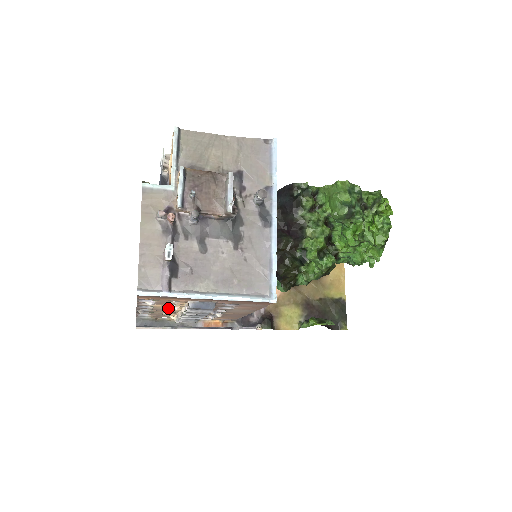
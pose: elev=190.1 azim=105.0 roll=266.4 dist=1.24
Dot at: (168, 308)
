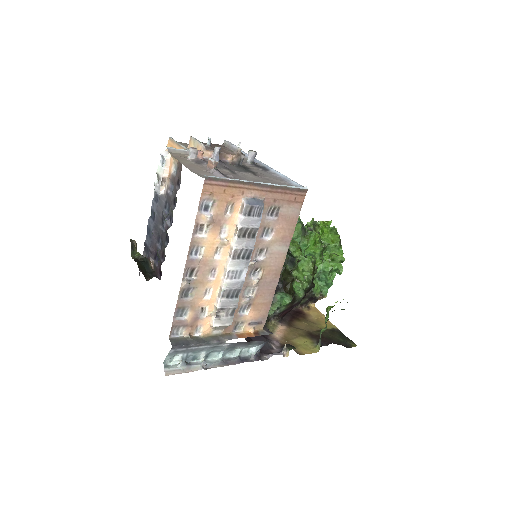
Dot at: (215, 257)
